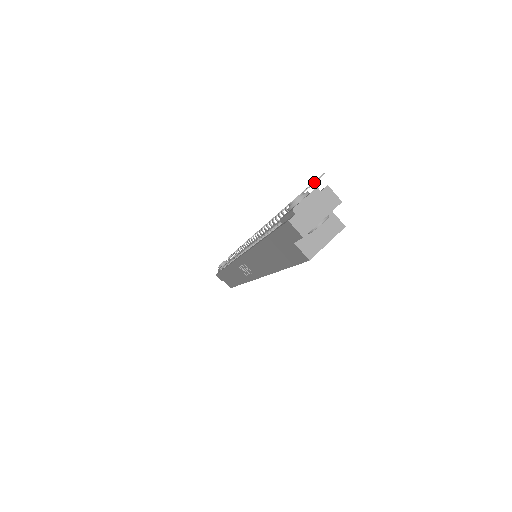
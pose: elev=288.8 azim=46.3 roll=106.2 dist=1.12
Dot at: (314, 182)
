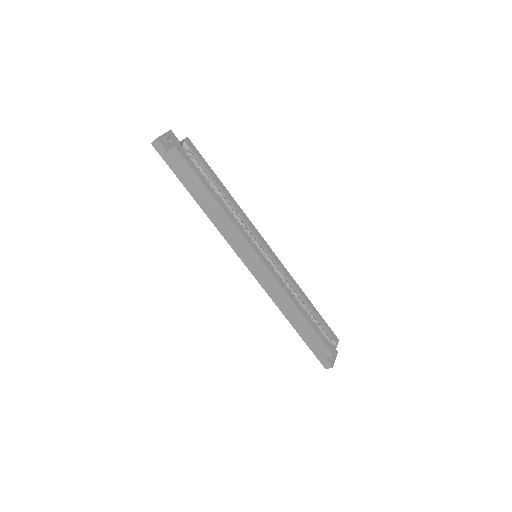
Dot at: occluded
